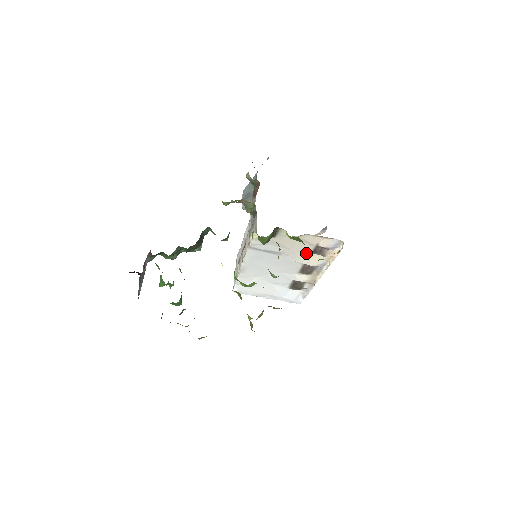
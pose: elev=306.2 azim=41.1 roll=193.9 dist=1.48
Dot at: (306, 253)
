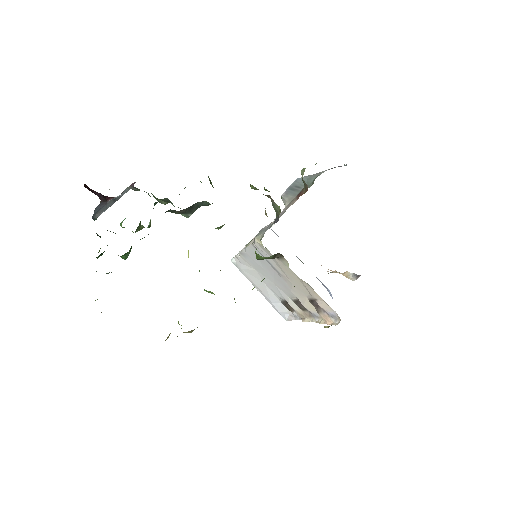
Dot at: (304, 294)
